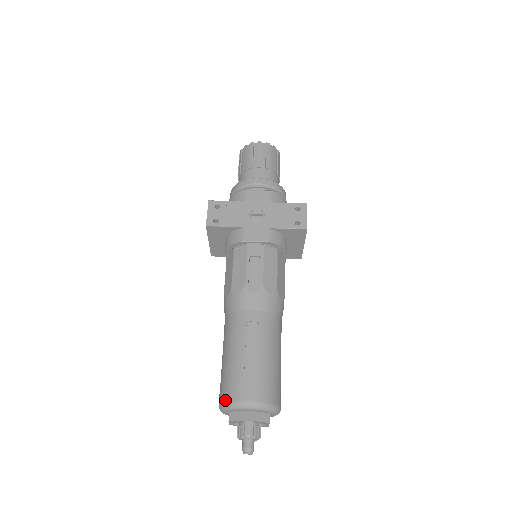
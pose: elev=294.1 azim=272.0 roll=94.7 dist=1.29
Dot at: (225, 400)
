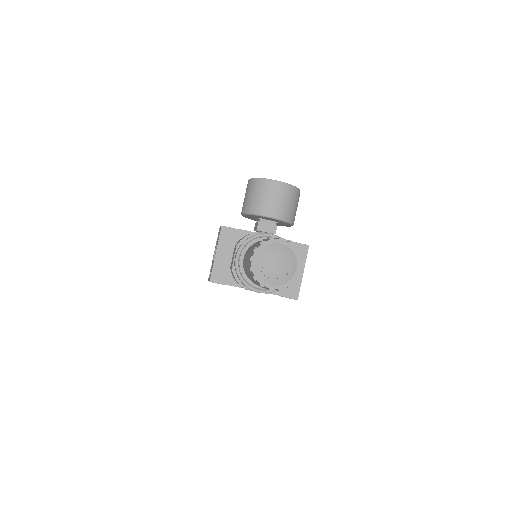
Dot at: occluded
